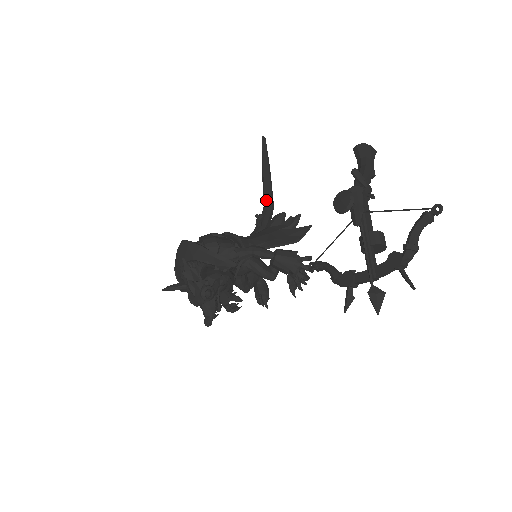
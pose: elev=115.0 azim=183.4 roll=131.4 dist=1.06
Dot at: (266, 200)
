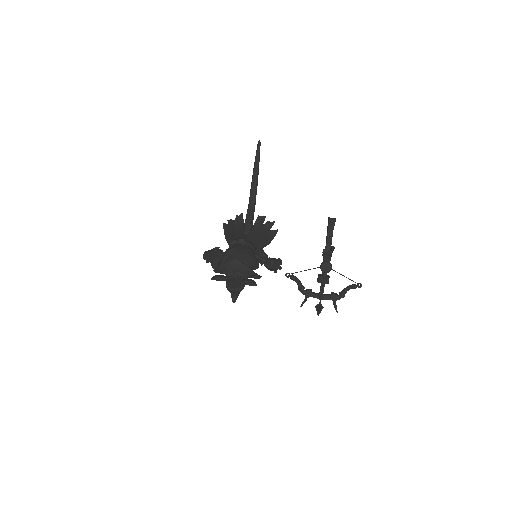
Dot at: (253, 199)
